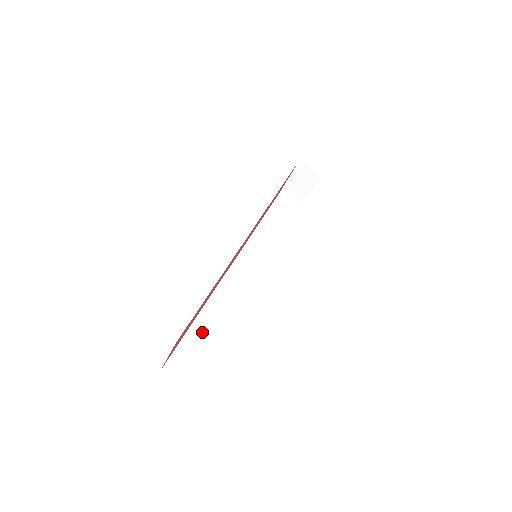
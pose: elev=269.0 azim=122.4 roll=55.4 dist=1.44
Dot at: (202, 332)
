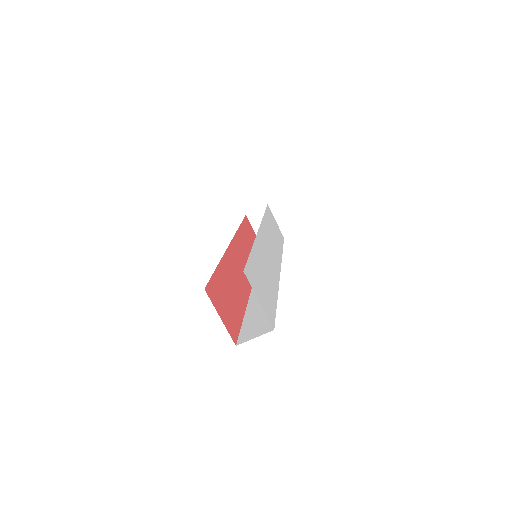
Dot at: (255, 313)
